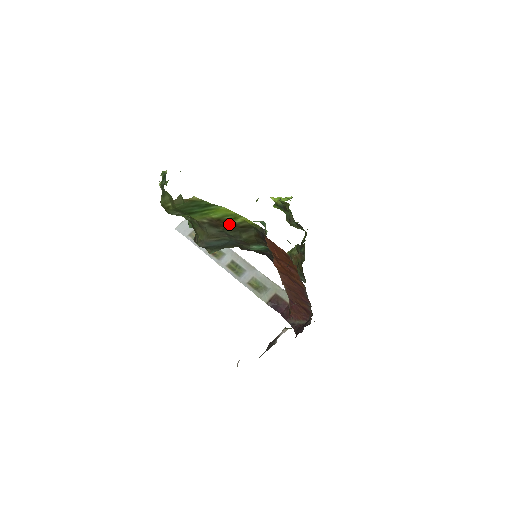
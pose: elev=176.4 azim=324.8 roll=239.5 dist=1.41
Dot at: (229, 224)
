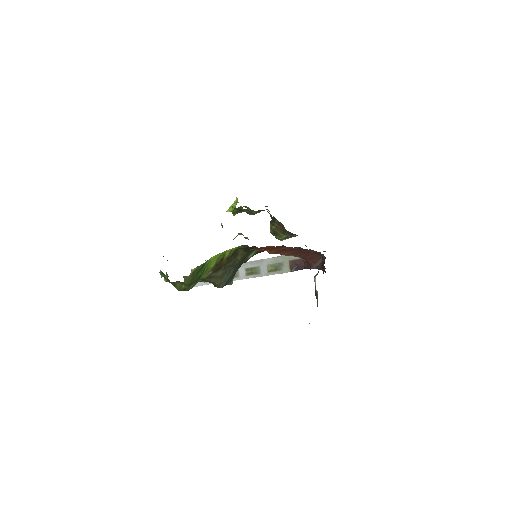
Dot at: (224, 261)
